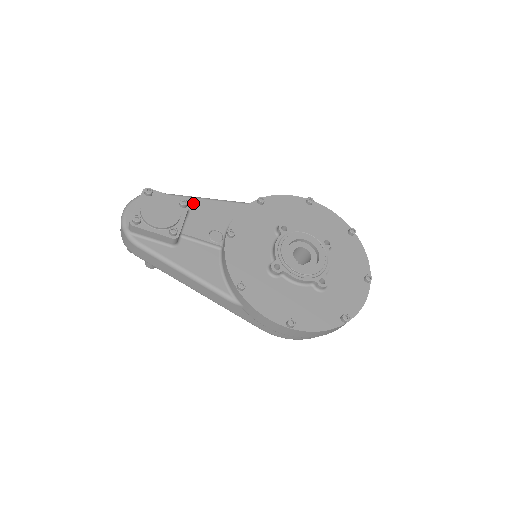
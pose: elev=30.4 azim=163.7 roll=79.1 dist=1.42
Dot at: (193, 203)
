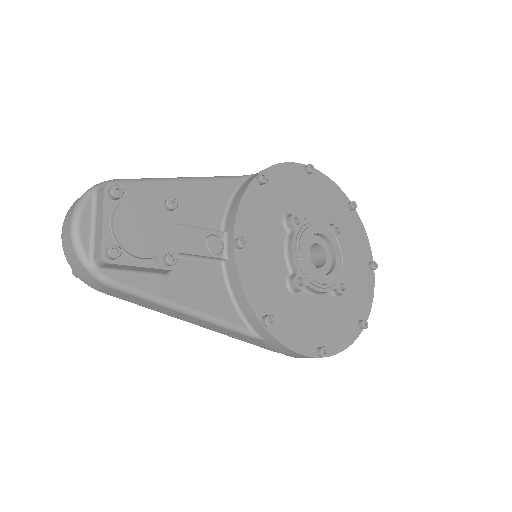
Dot at: (171, 191)
